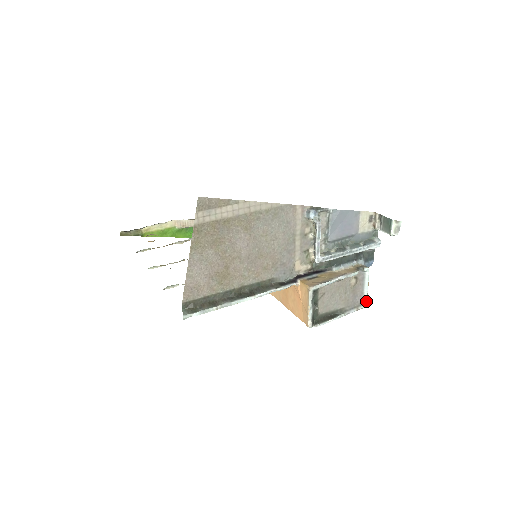
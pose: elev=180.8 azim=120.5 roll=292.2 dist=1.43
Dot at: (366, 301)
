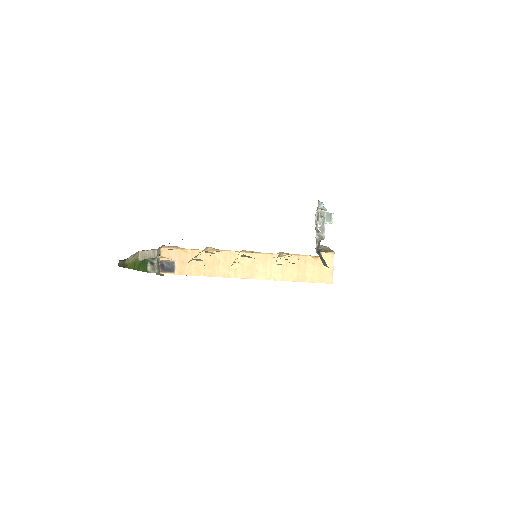
Dot at: occluded
